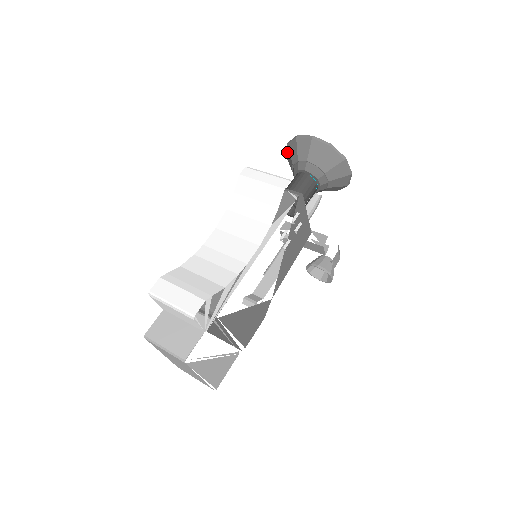
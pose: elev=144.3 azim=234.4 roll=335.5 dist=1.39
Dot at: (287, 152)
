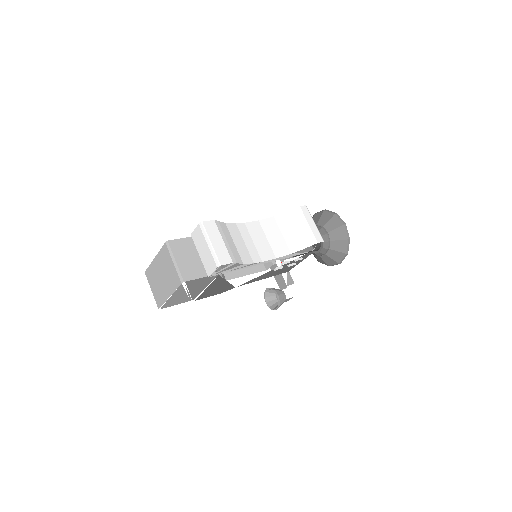
Dot at: (319, 213)
